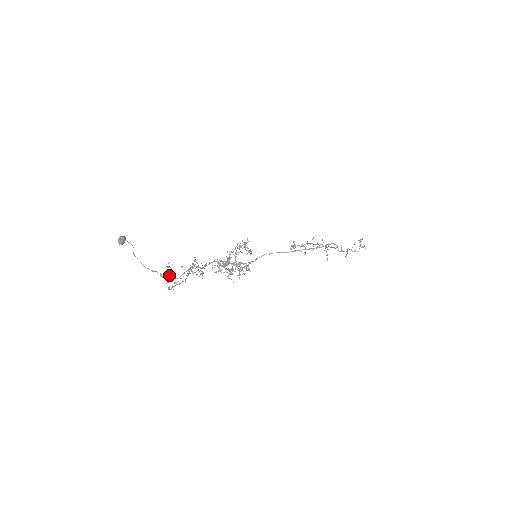
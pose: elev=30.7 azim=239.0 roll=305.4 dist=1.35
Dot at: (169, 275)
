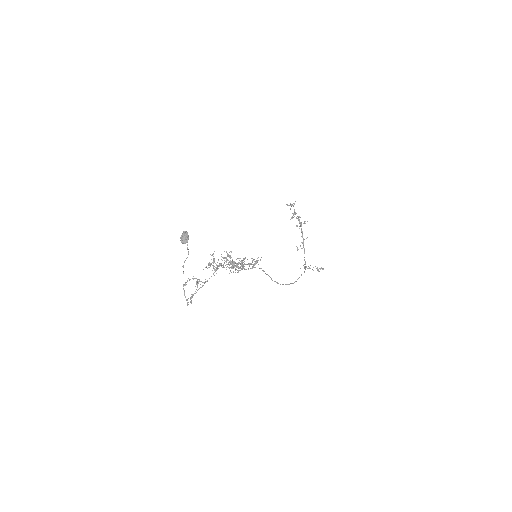
Dot at: (192, 294)
